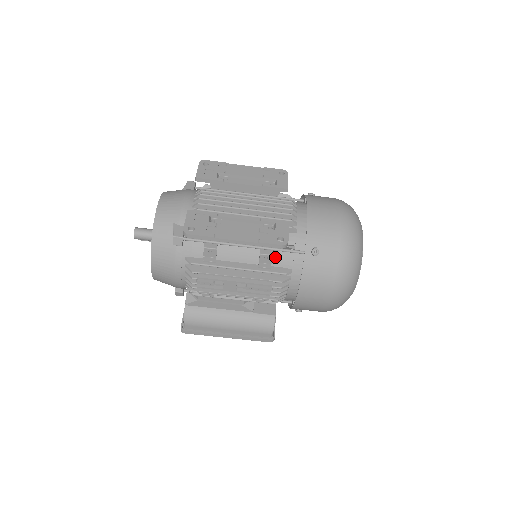
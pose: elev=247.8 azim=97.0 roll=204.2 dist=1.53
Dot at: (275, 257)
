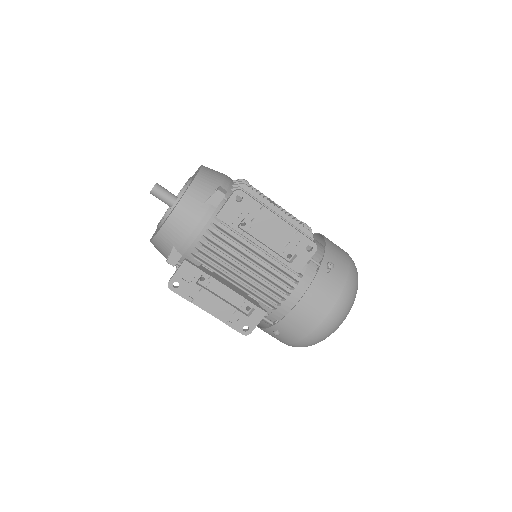
Dot at: occluded
